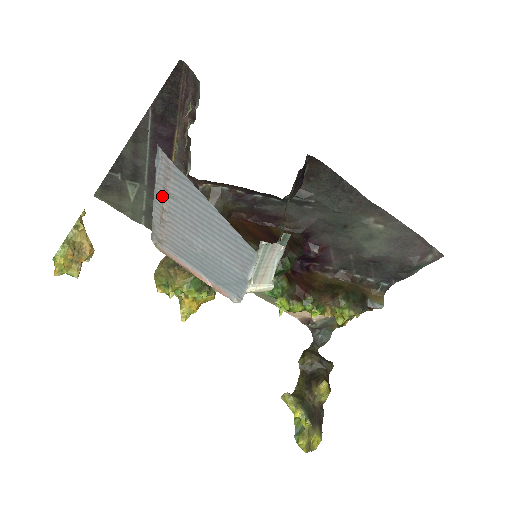
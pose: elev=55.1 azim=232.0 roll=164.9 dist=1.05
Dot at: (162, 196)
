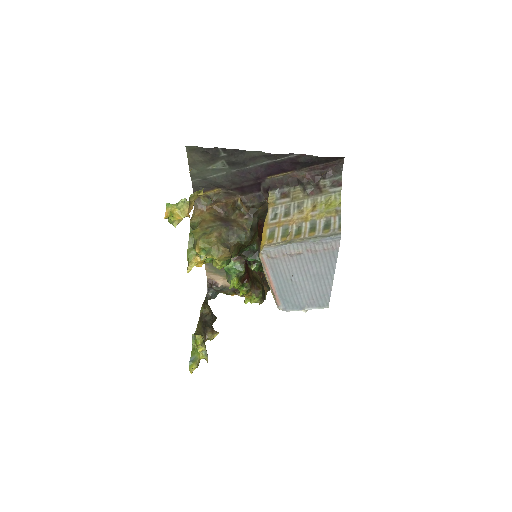
Dot at: (307, 248)
